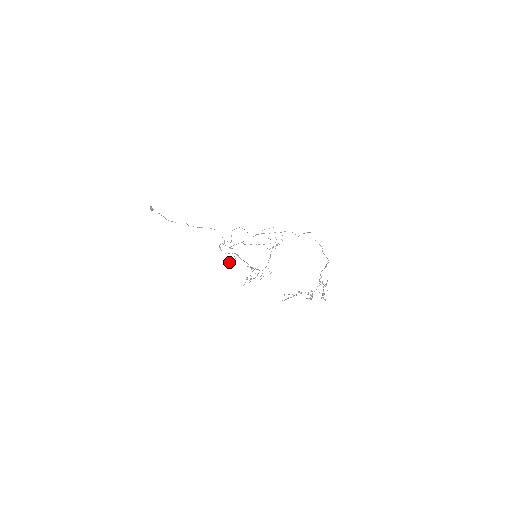
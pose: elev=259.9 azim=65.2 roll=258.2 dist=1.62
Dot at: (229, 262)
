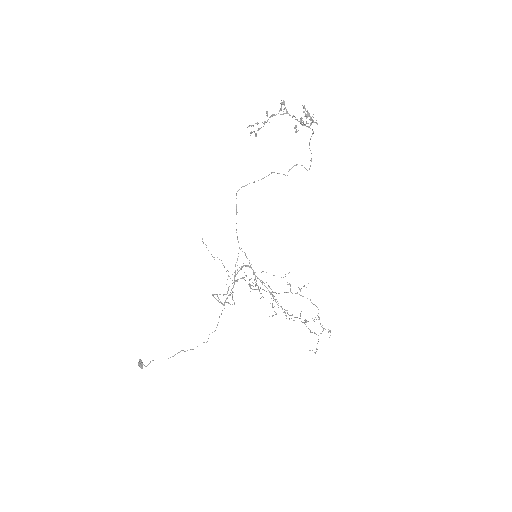
Dot at: occluded
